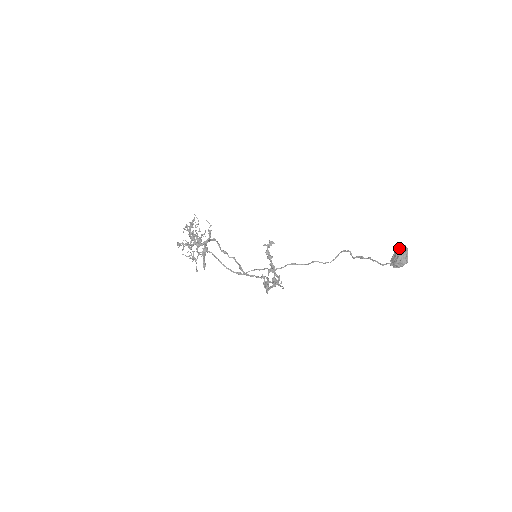
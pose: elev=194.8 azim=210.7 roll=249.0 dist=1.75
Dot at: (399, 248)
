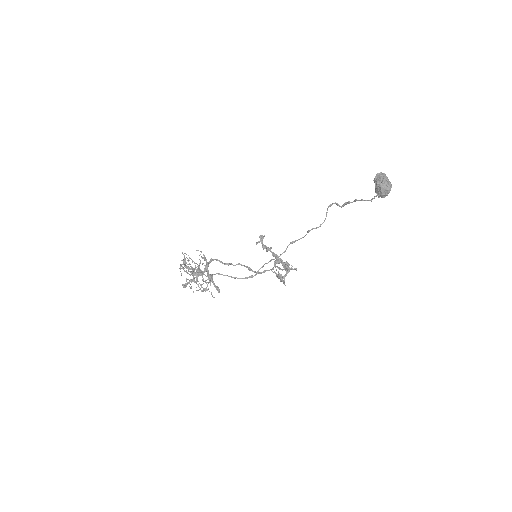
Dot at: (377, 178)
